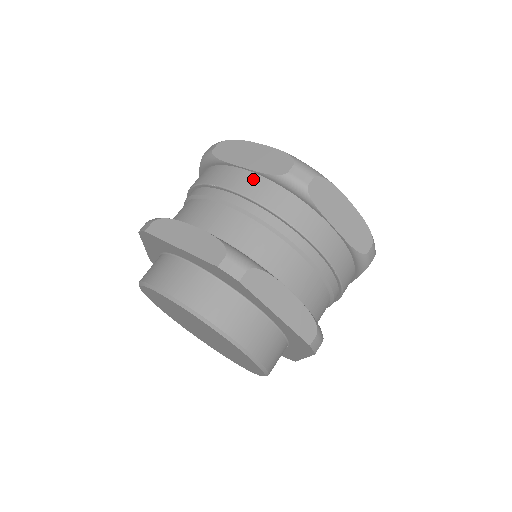
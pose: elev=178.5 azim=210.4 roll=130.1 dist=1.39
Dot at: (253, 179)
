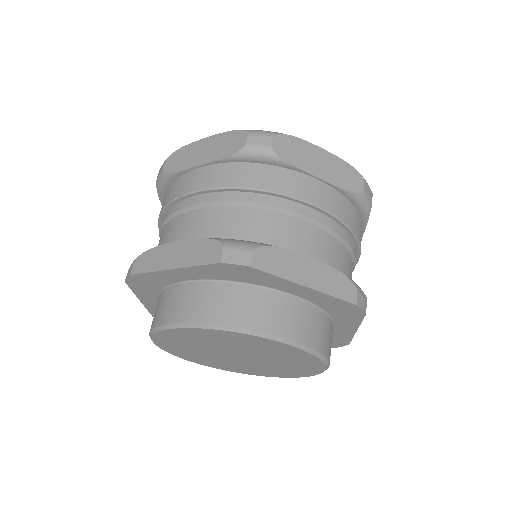
Dot at: (332, 194)
